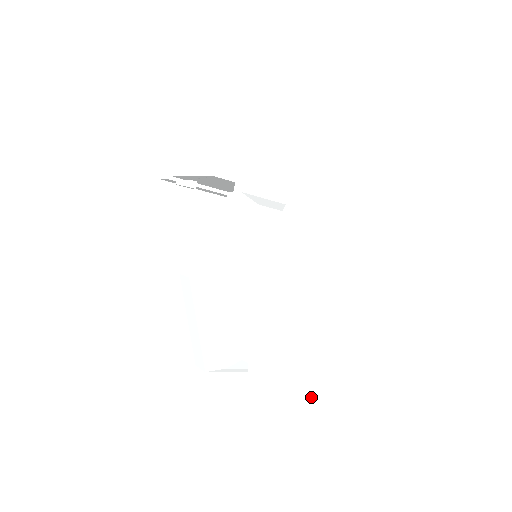
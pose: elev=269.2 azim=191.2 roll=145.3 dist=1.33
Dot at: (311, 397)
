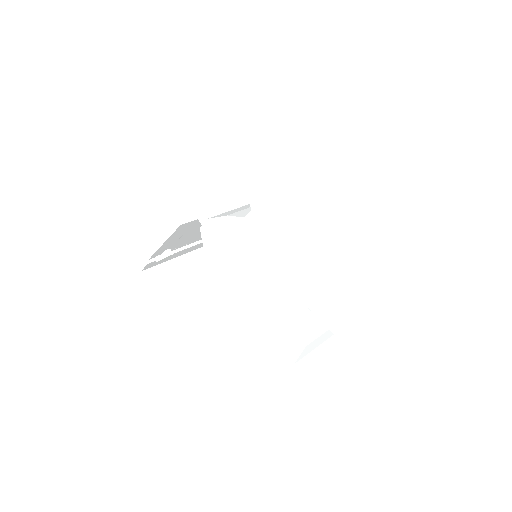
Dot at: (381, 306)
